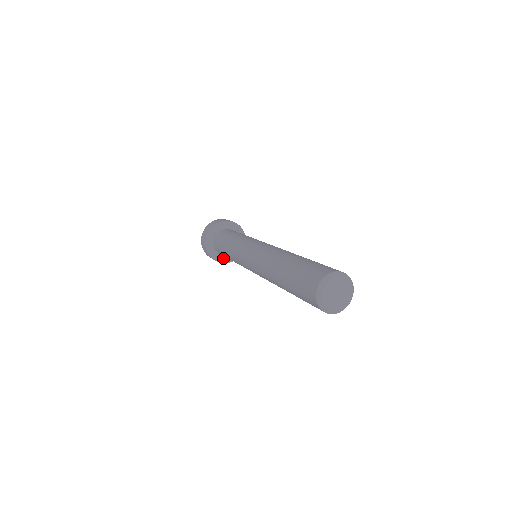
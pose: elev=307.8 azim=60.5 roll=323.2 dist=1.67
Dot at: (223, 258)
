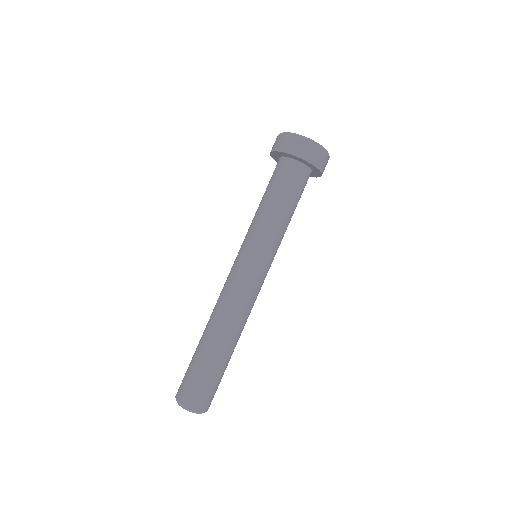
Dot at: occluded
